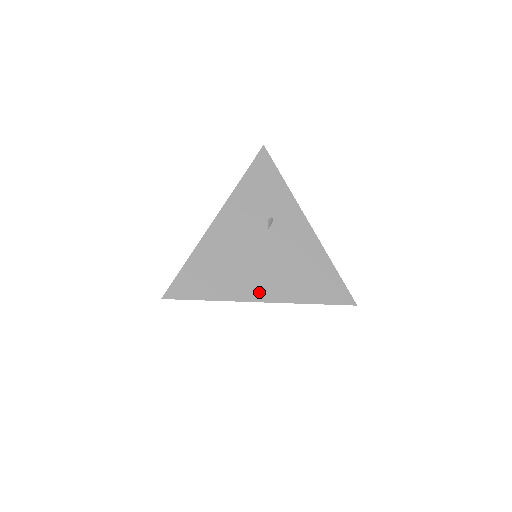
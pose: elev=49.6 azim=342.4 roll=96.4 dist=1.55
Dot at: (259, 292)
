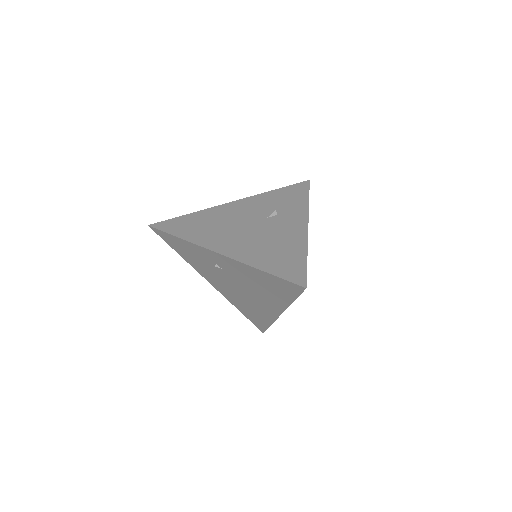
Dot at: (221, 246)
